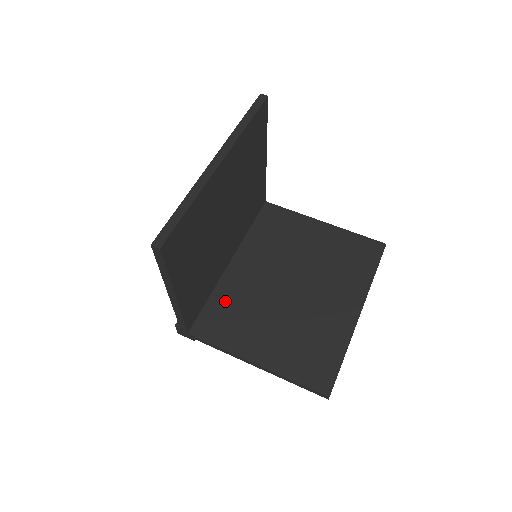
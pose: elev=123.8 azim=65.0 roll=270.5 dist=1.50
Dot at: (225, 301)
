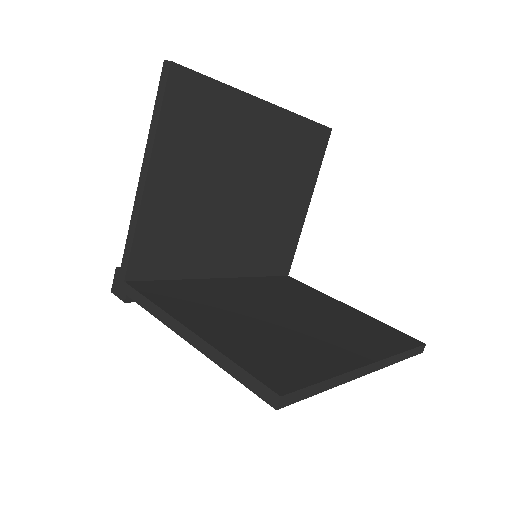
Dot at: (192, 288)
